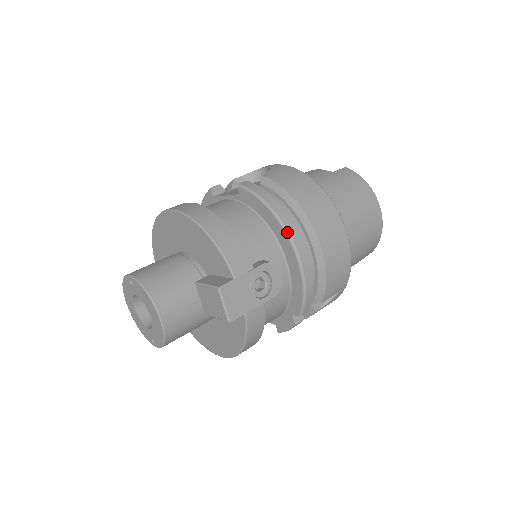
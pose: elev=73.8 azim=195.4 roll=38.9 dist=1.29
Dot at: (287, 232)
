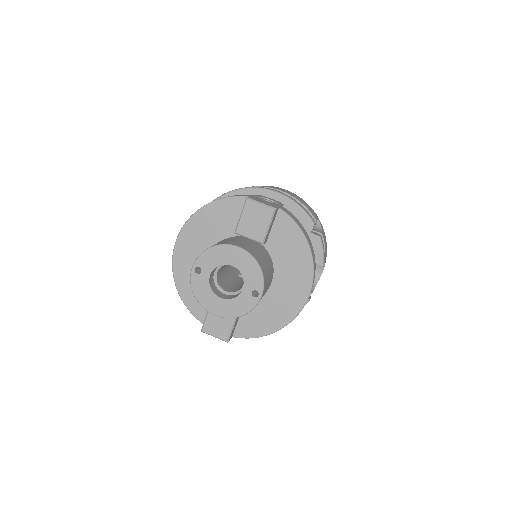
Dot at: (249, 188)
